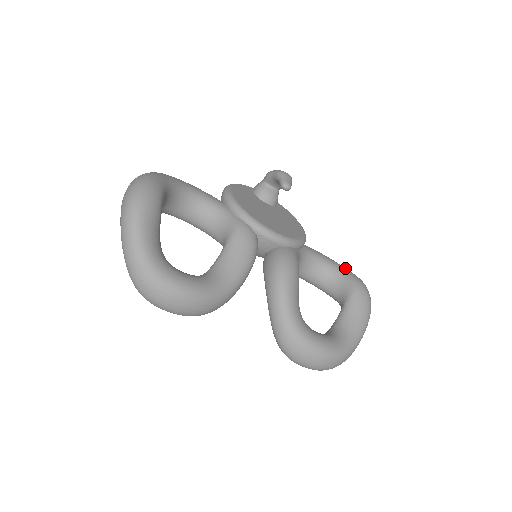
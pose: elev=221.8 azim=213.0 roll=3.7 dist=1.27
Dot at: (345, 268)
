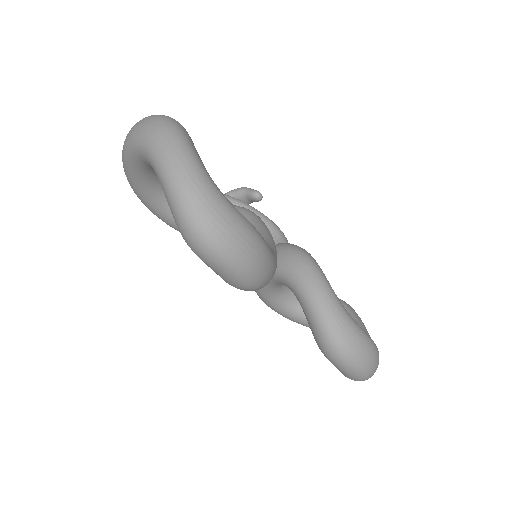
Dot at: occluded
